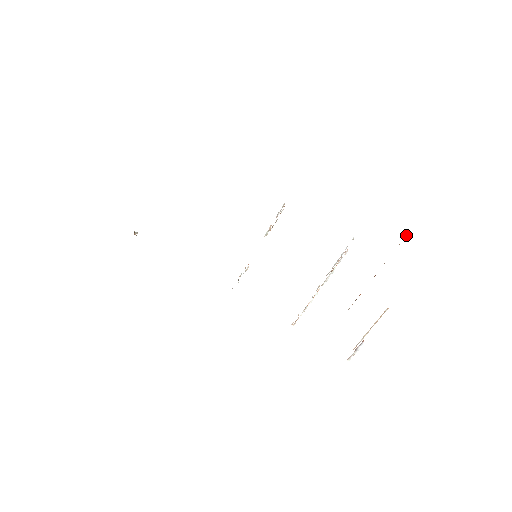
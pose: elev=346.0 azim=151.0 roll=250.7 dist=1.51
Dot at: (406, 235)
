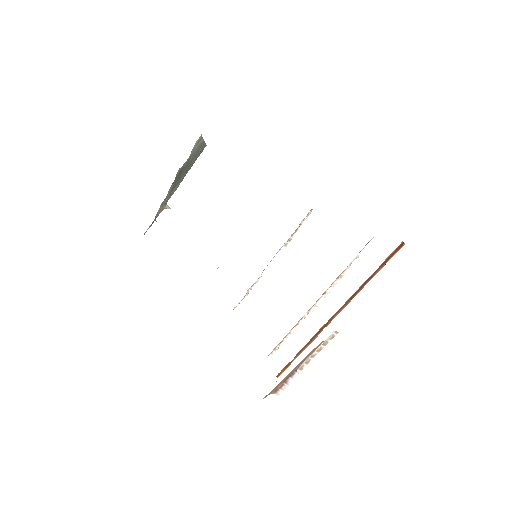
Dot at: (400, 244)
